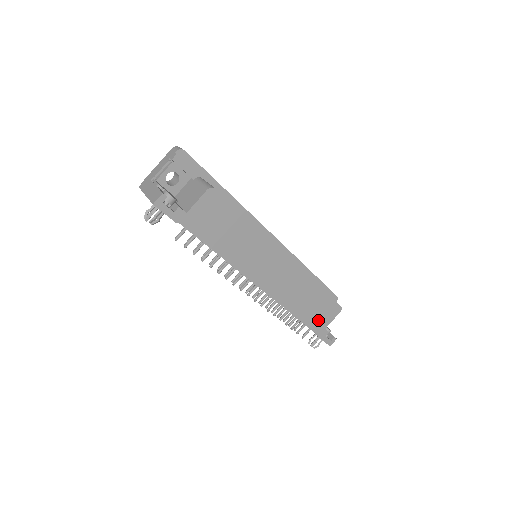
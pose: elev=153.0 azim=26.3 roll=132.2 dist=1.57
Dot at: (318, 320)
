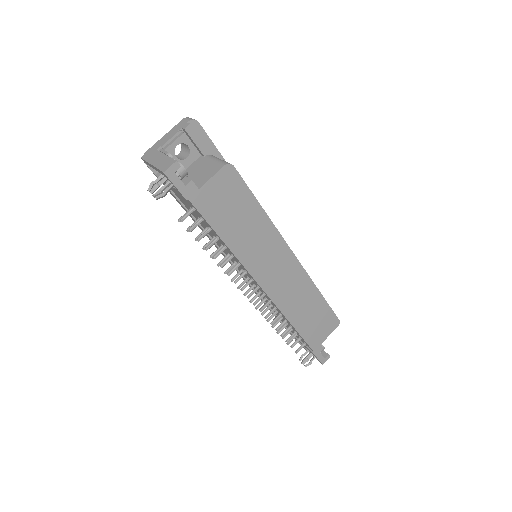
Dot at: (315, 333)
